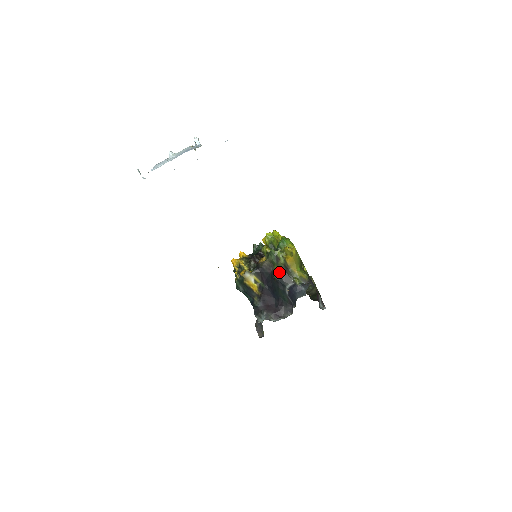
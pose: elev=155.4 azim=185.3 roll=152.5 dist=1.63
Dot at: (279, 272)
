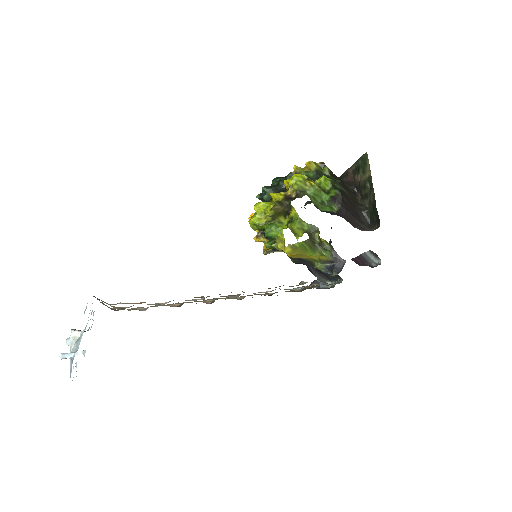
Dot at: (293, 259)
